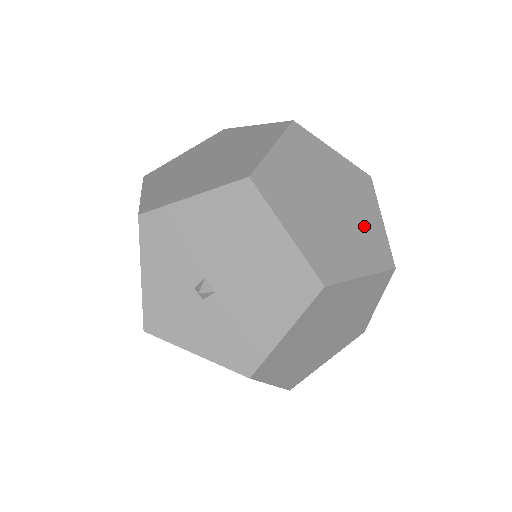
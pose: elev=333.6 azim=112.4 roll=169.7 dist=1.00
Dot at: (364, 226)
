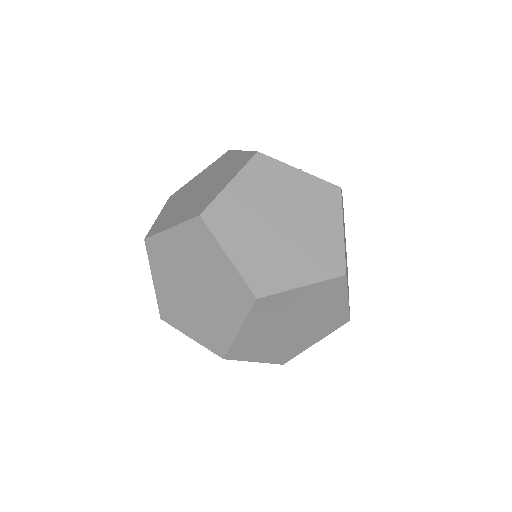
Dot at: (325, 317)
